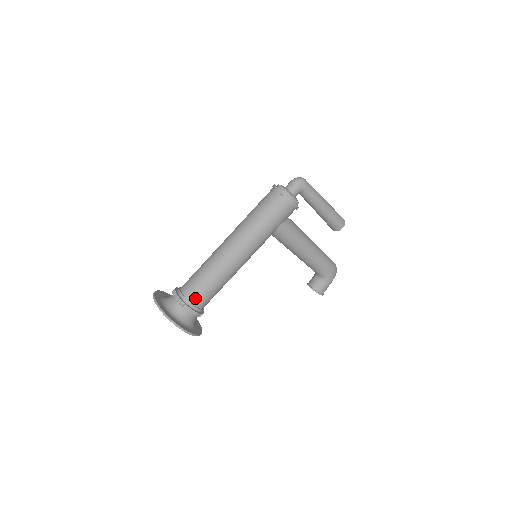
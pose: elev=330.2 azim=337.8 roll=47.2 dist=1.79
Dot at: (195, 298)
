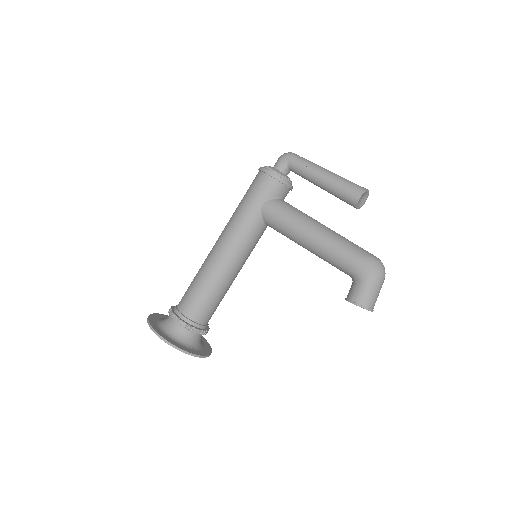
Dot at: (182, 304)
